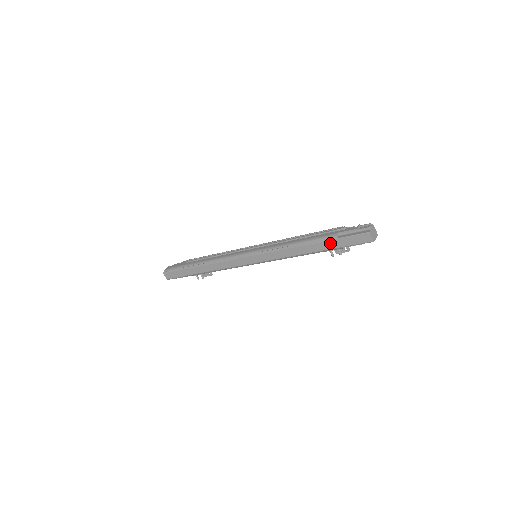
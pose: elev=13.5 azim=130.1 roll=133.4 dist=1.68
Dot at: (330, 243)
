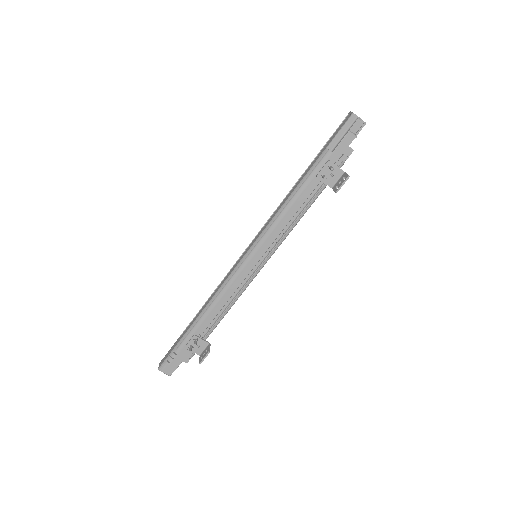
Dot at: (318, 156)
